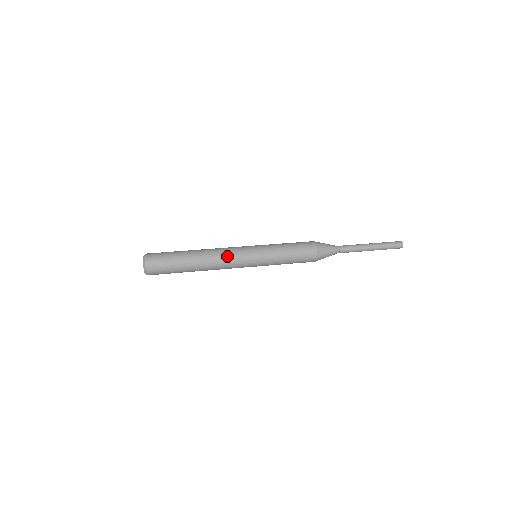
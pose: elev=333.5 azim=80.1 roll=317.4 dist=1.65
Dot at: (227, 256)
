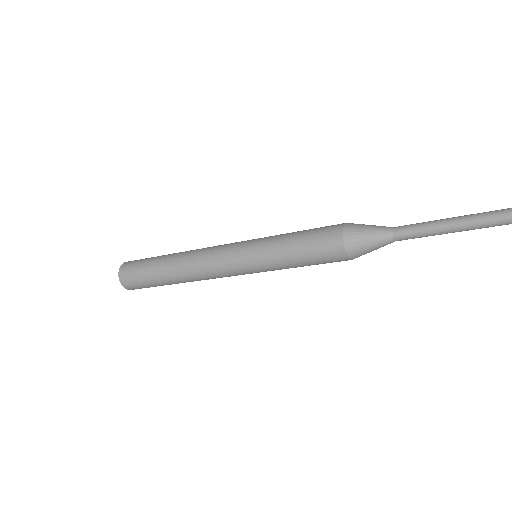
Dot at: (207, 263)
